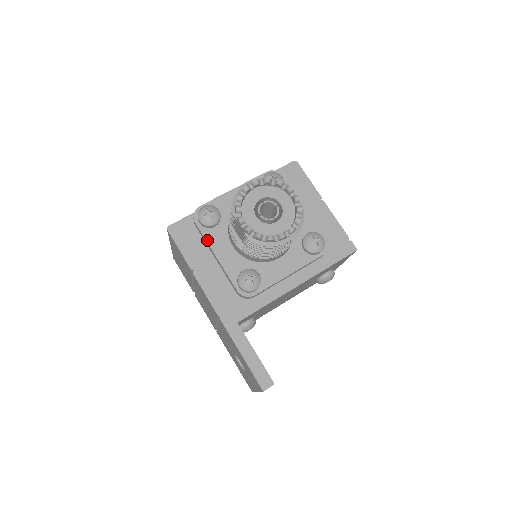
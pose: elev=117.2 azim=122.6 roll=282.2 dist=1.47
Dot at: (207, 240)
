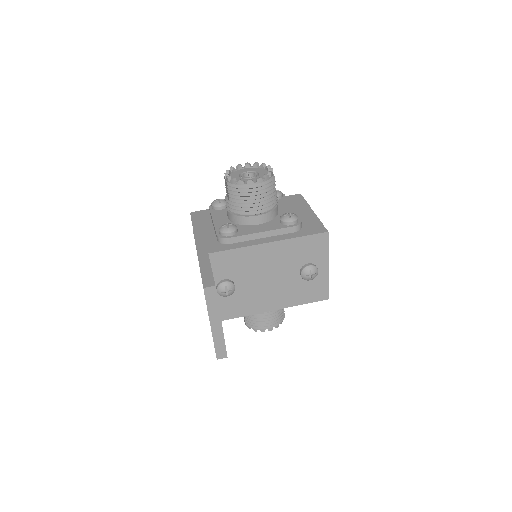
Dot at: (212, 214)
